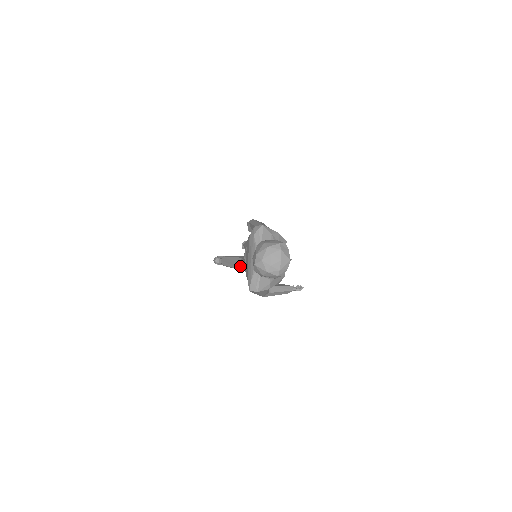
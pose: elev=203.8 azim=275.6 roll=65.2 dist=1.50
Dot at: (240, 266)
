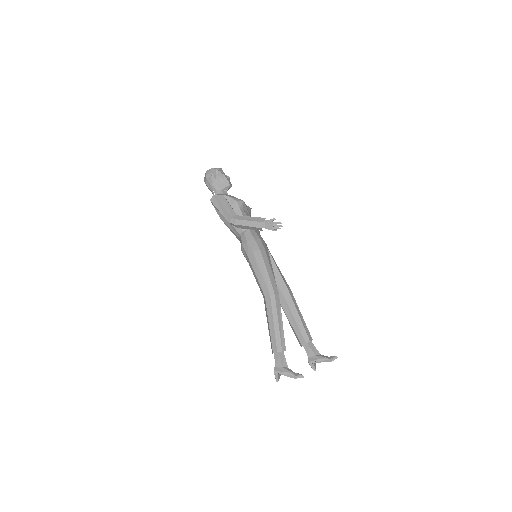
Dot at: (264, 299)
